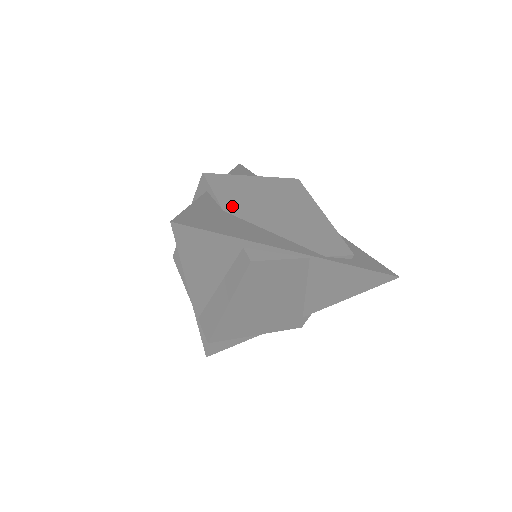
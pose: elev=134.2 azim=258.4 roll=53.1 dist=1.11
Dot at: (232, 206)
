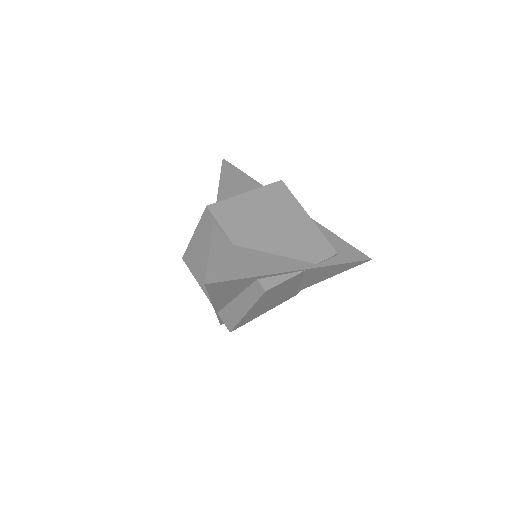
Dot at: (238, 237)
